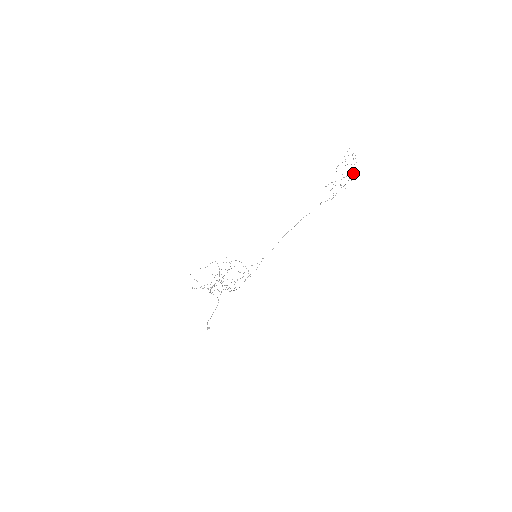
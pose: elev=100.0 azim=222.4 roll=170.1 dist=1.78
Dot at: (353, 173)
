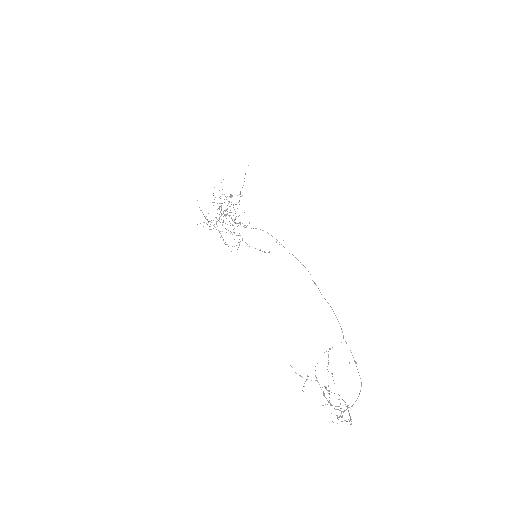
Dot at: (339, 410)
